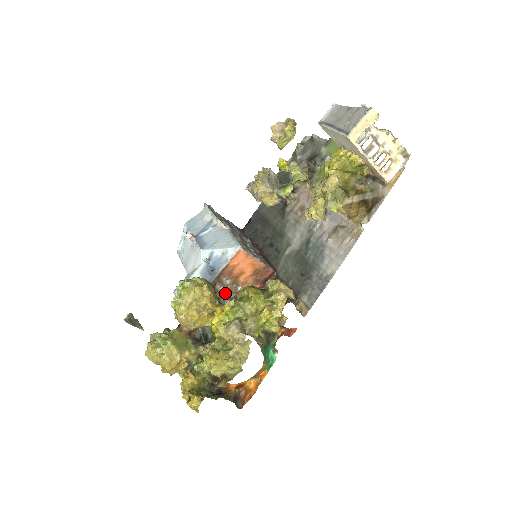
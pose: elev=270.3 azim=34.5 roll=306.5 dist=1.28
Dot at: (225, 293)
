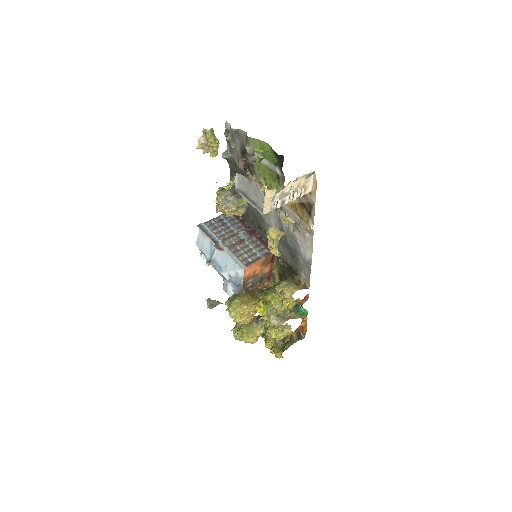
Dot at: (253, 283)
